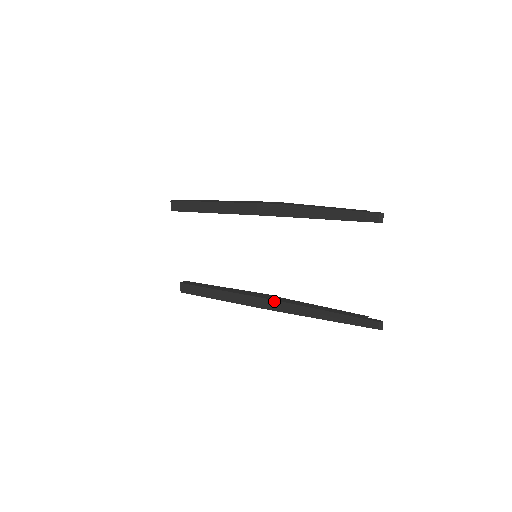
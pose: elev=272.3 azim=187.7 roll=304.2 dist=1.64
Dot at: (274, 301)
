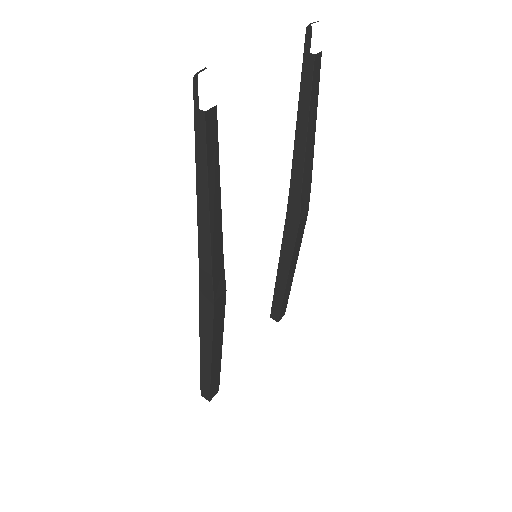
Dot at: occluded
